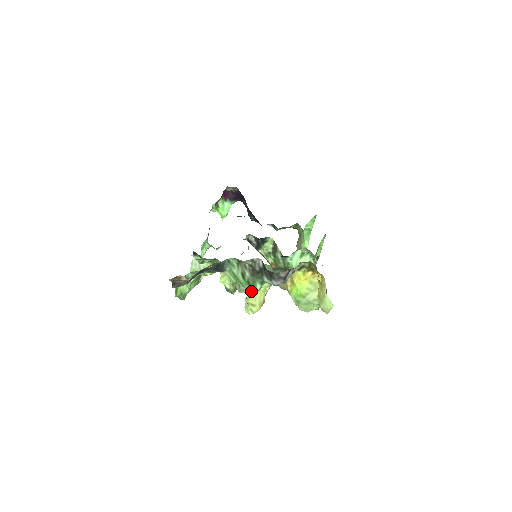
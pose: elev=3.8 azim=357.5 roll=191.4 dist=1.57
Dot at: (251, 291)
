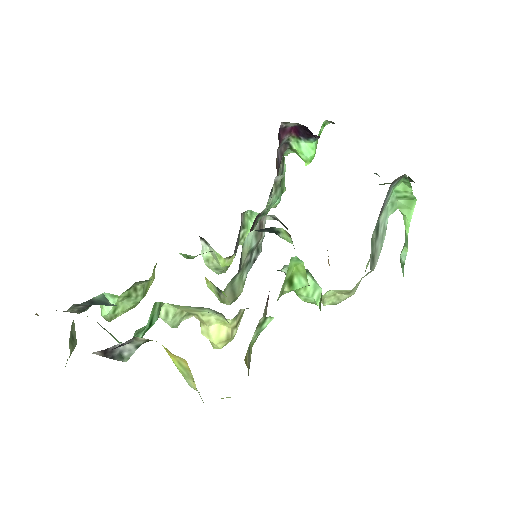
Dot at: occluded
